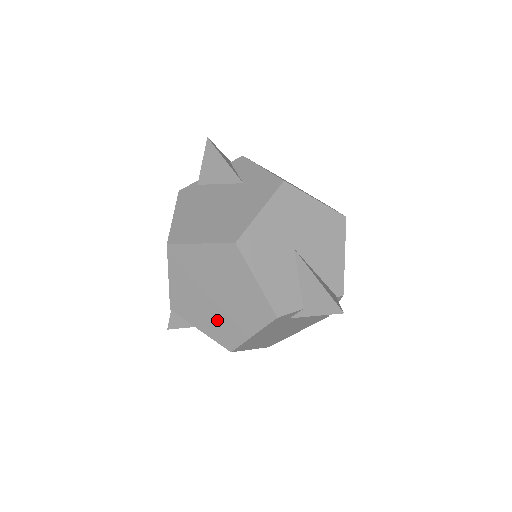
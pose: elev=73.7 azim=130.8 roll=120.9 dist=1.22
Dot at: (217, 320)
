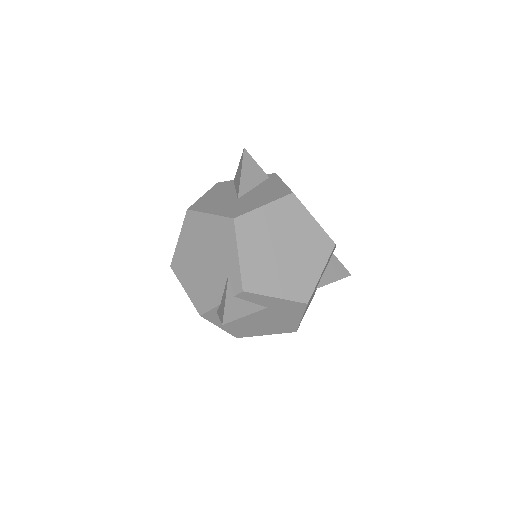
Dot at: occluded
